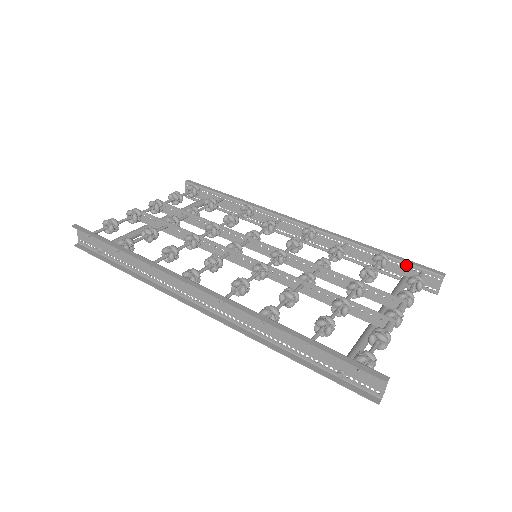
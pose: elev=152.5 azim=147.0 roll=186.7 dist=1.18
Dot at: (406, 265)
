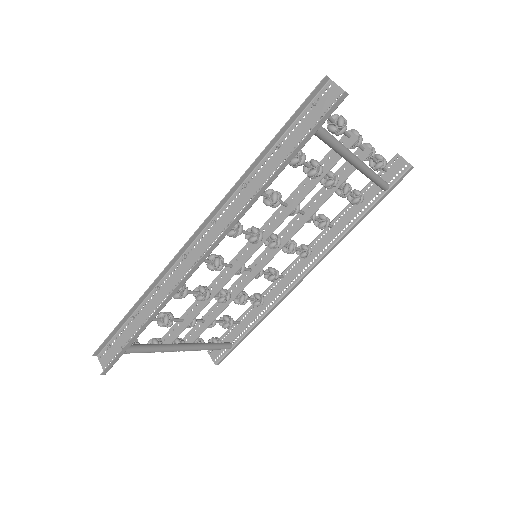
Dot at: occluded
